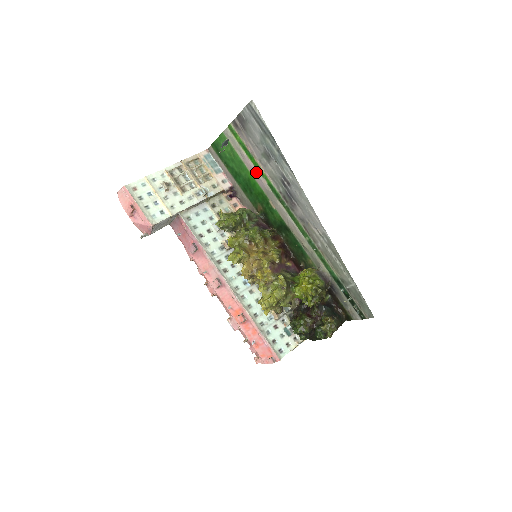
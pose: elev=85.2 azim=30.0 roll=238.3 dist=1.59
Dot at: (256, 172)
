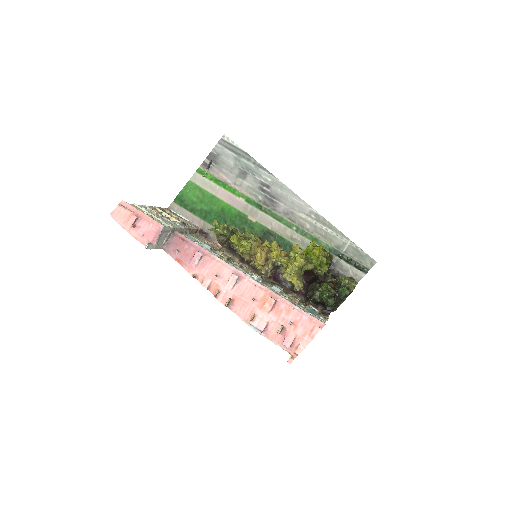
Dot at: (231, 196)
